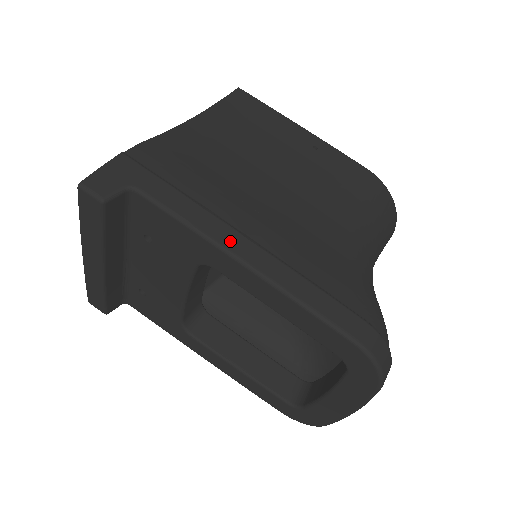
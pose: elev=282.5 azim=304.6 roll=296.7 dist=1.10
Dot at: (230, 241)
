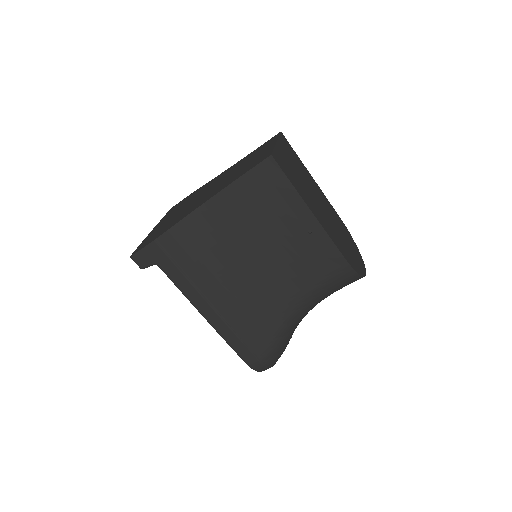
Dot at: (202, 308)
